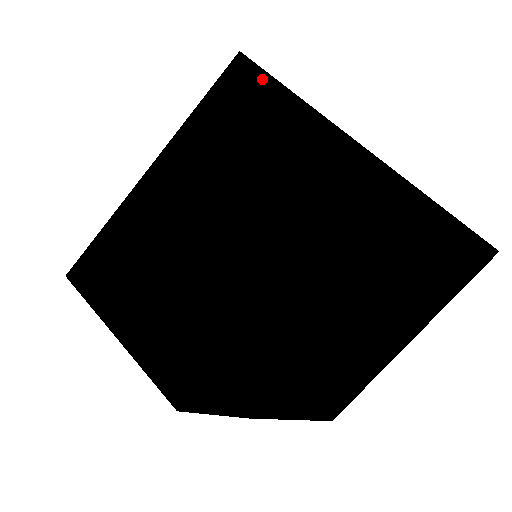
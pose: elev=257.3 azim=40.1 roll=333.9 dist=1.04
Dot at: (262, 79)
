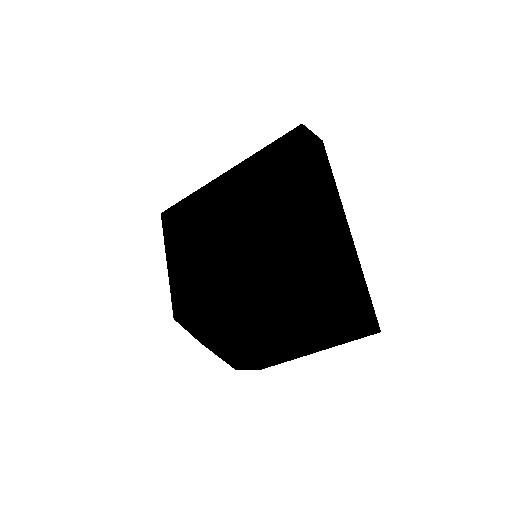
Dot at: (304, 149)
